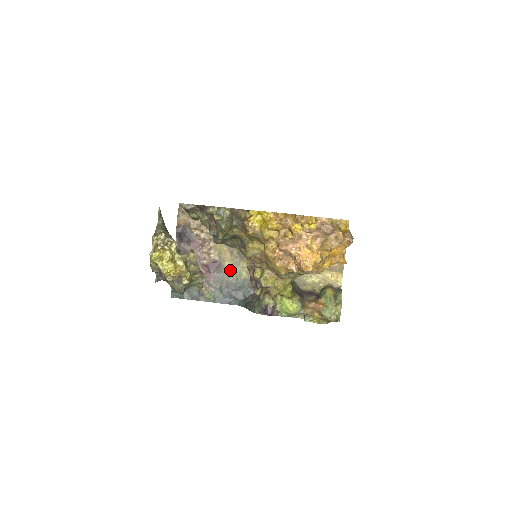
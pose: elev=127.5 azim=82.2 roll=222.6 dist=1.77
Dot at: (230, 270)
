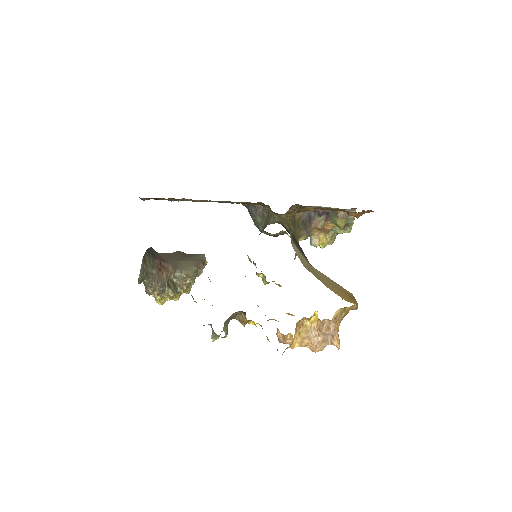
Dot at: occluded
